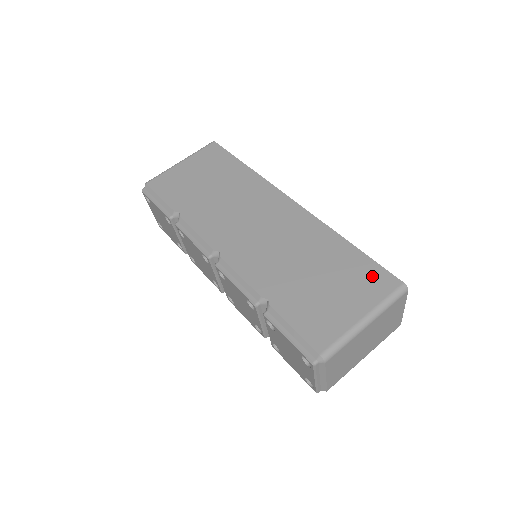
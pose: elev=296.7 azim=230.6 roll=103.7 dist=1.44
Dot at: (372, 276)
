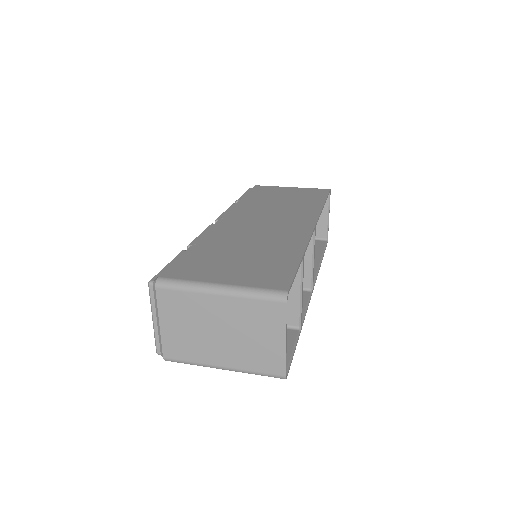
Dot at: (276, 275)
